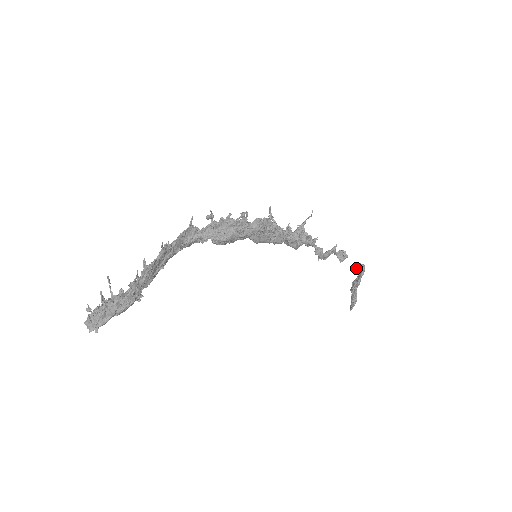
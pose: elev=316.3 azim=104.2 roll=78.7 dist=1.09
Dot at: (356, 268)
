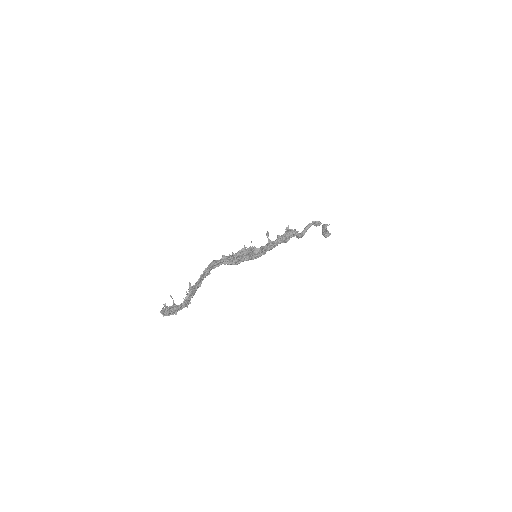
Dot at: (324, 236)
